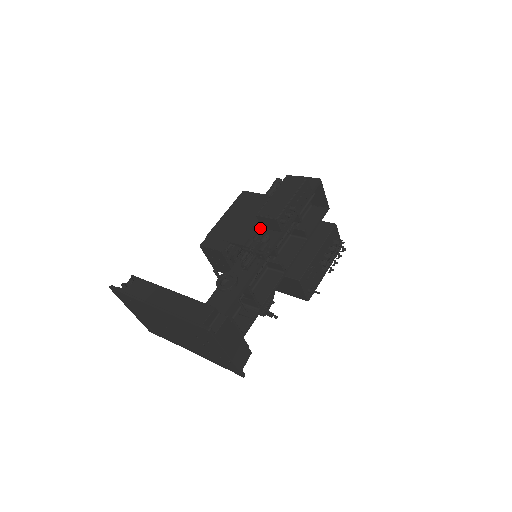
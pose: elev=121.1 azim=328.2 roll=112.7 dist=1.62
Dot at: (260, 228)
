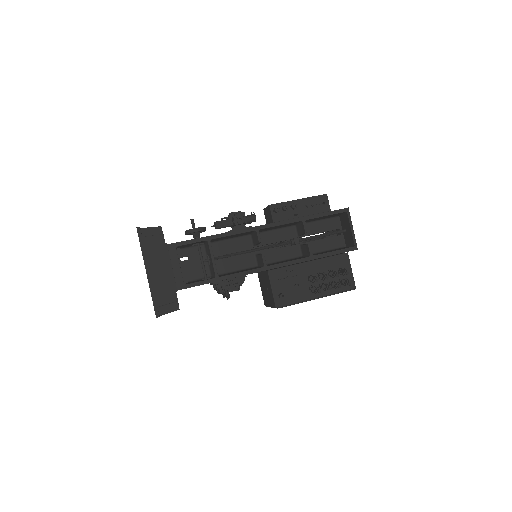
Dot at: occluded
